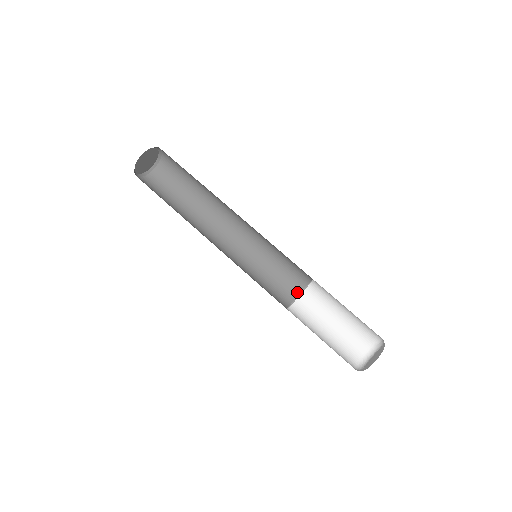
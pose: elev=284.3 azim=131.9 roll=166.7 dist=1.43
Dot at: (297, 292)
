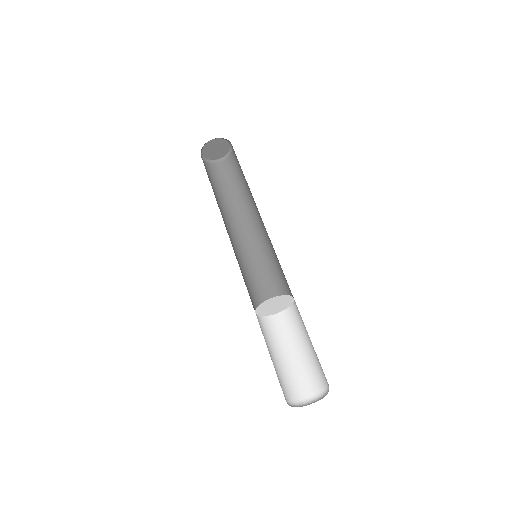
Dot at: occluded
